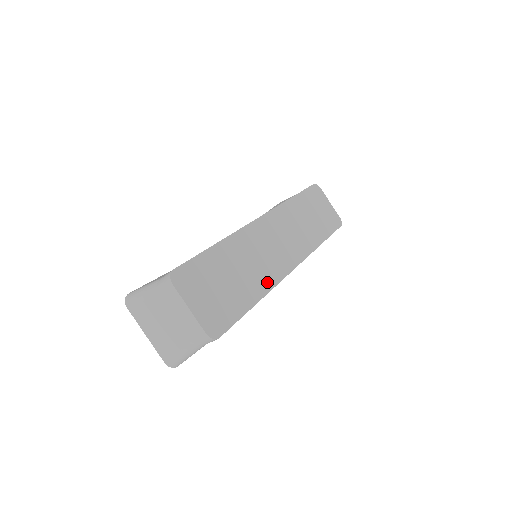
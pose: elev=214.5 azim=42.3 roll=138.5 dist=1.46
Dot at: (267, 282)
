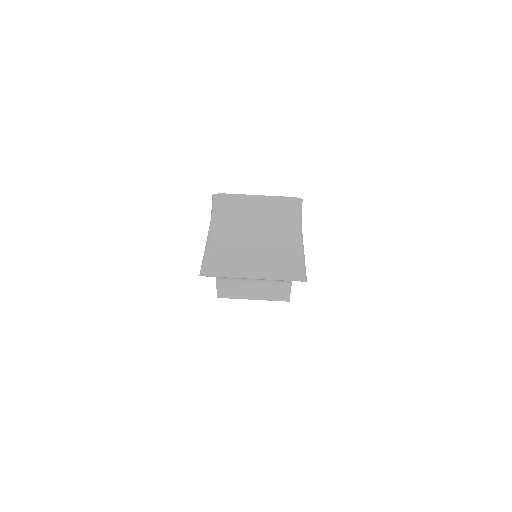
Dot at: occluded
